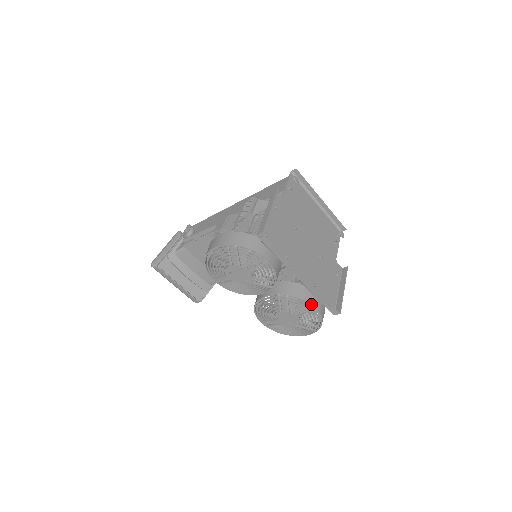
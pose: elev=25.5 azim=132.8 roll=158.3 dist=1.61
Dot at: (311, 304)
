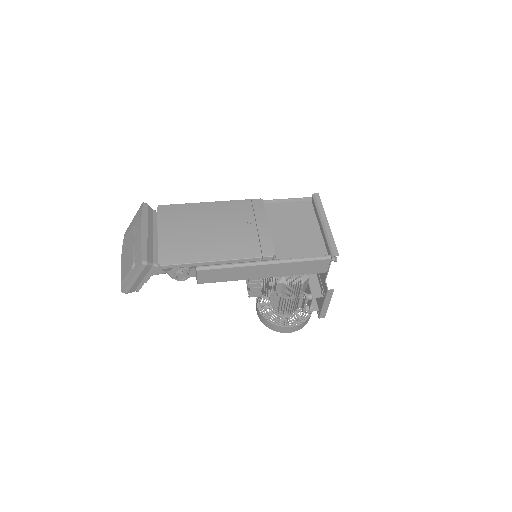
Dot at: occluded
